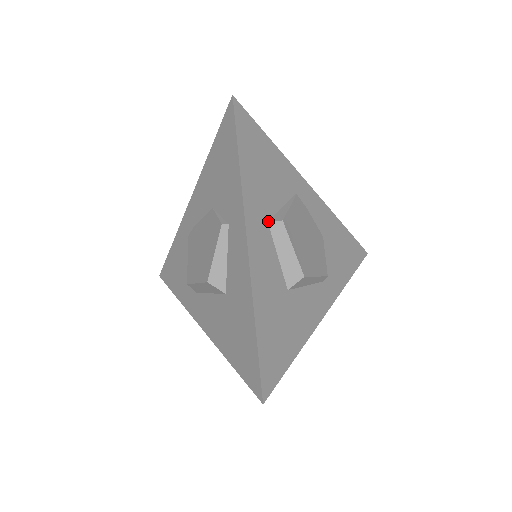
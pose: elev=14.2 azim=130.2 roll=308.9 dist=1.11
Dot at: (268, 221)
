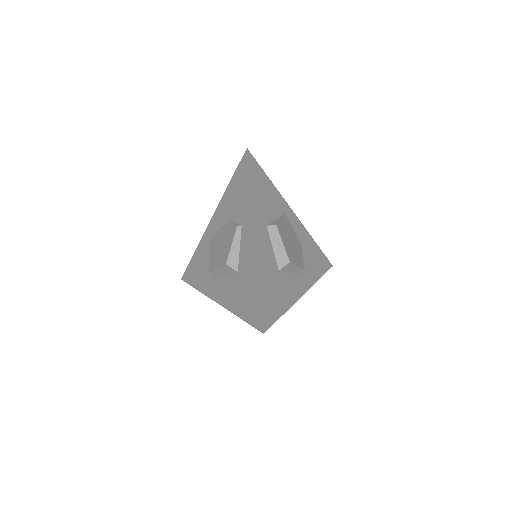
Dot at: (267, 225)
